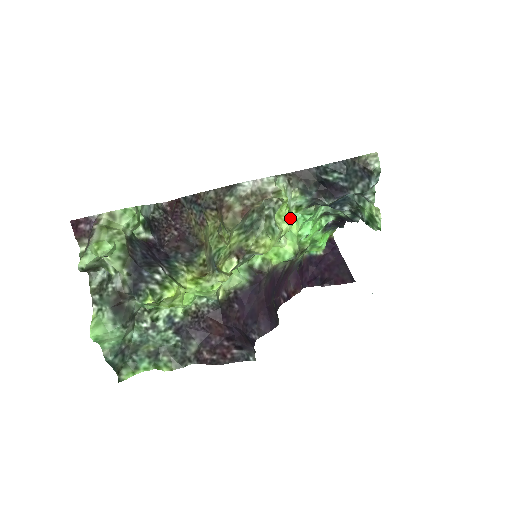
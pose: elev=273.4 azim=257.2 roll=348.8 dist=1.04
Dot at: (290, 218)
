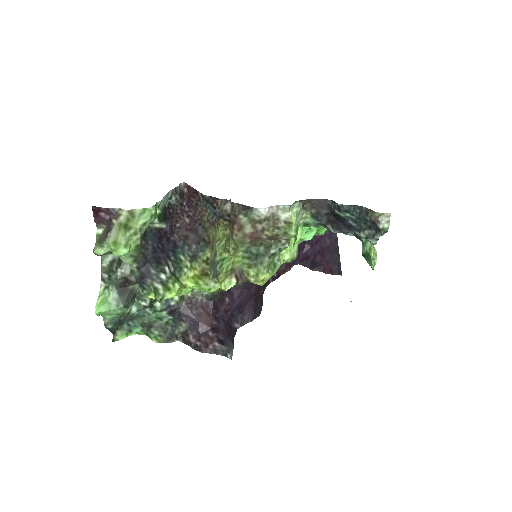
Dot at: occluded
